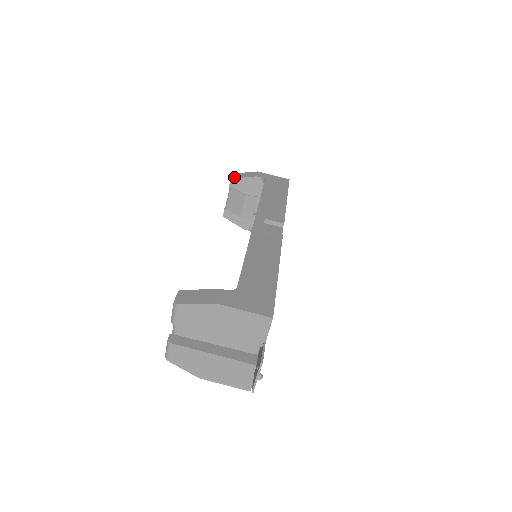
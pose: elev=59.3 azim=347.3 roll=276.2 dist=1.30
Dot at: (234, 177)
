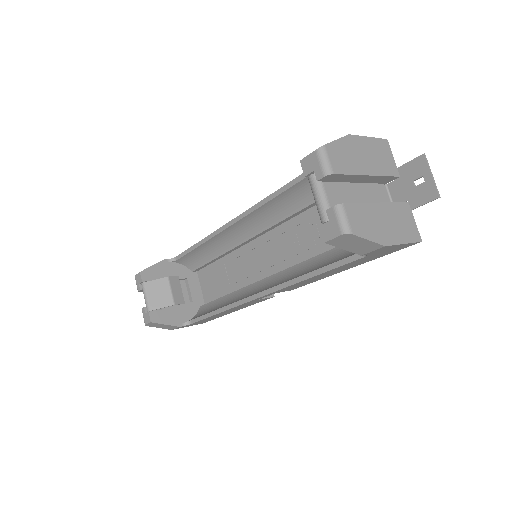
Dot at: occluded
